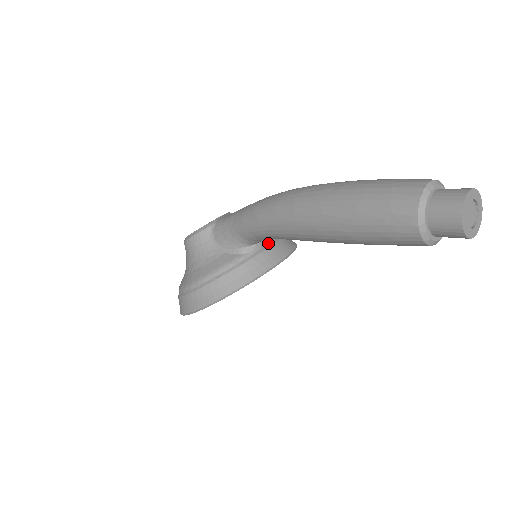
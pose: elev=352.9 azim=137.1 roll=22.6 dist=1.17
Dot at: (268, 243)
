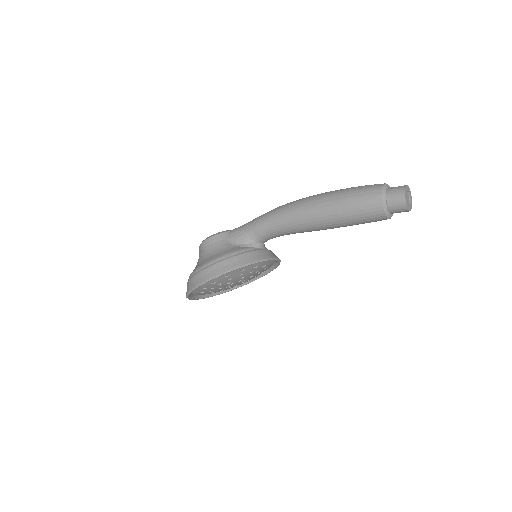
Dot at: (266, 248)
